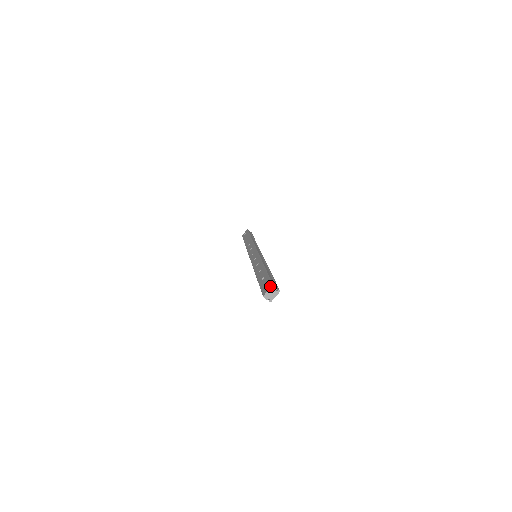
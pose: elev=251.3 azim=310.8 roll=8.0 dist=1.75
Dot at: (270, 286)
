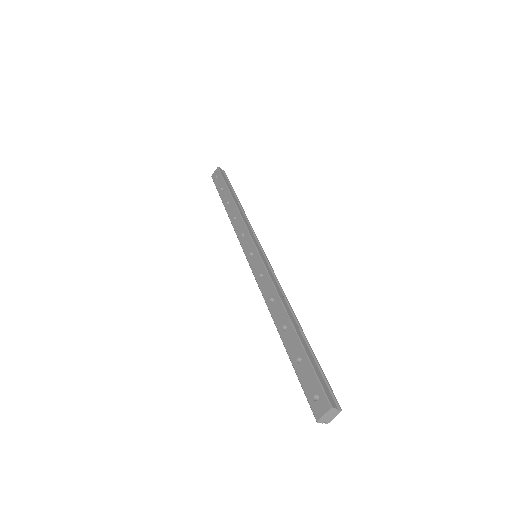
Dot at: (326, 406)
